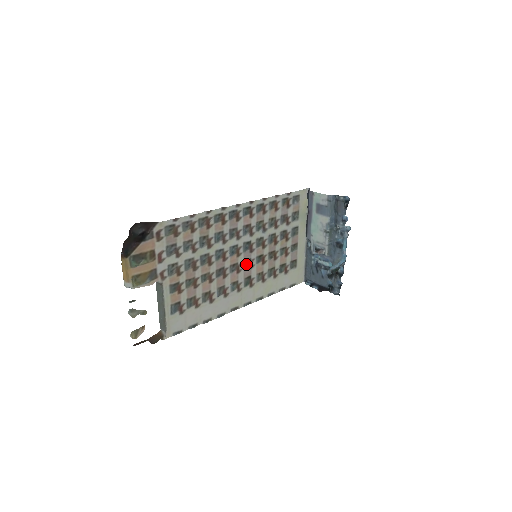
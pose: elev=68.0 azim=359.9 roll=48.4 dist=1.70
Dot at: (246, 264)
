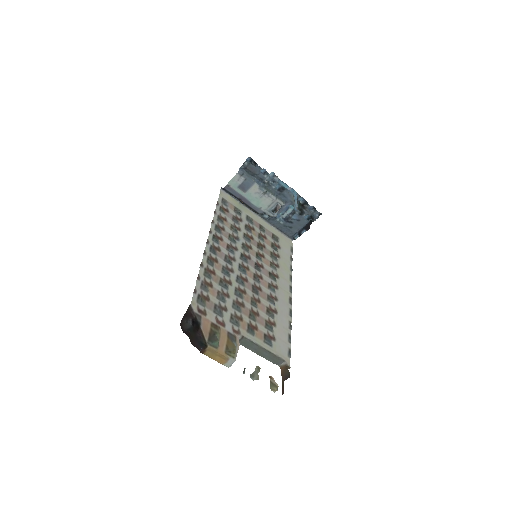
Dot at: (258, 268)
